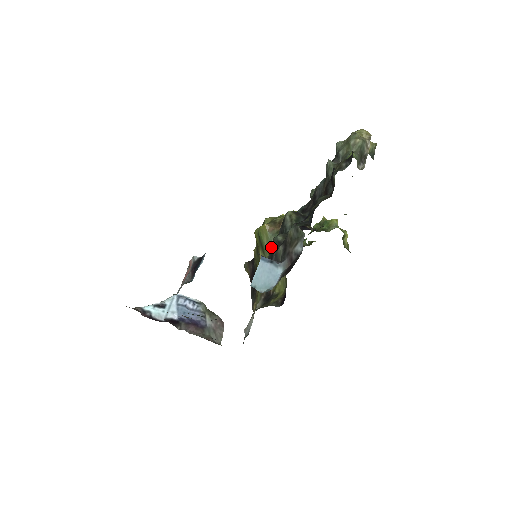
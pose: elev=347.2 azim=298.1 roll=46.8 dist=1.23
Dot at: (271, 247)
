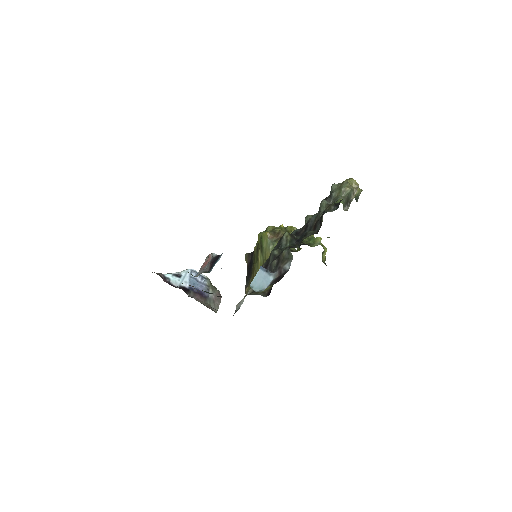
Dot at: (268, 250)
